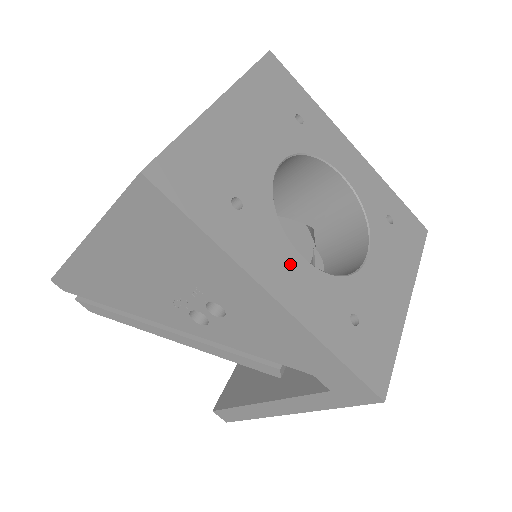
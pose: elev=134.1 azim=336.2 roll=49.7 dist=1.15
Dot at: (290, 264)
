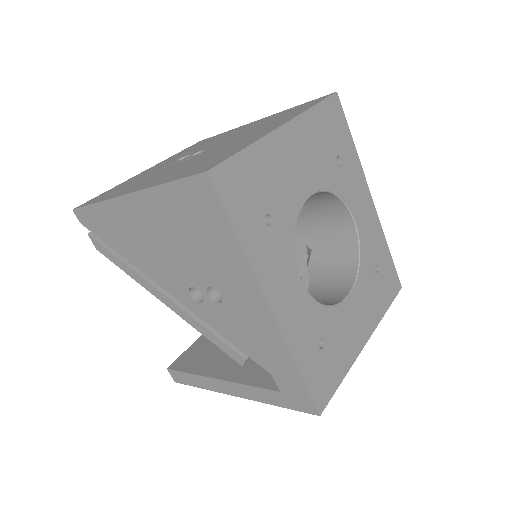
Dot at: (290, 283)
